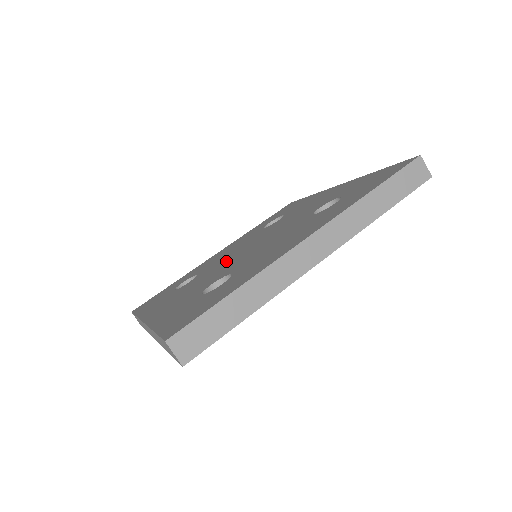
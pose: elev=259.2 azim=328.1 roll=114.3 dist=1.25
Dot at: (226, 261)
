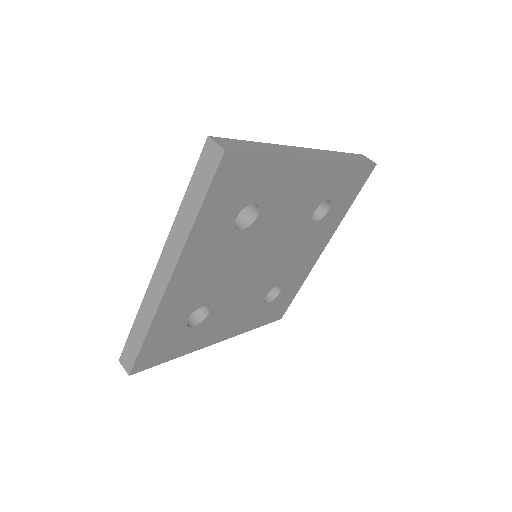
Dot at: occluded
